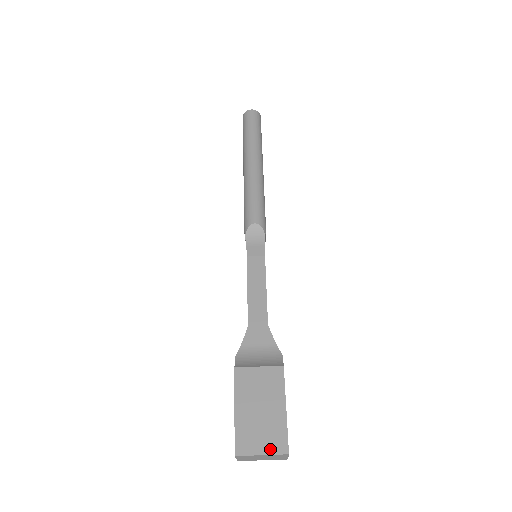
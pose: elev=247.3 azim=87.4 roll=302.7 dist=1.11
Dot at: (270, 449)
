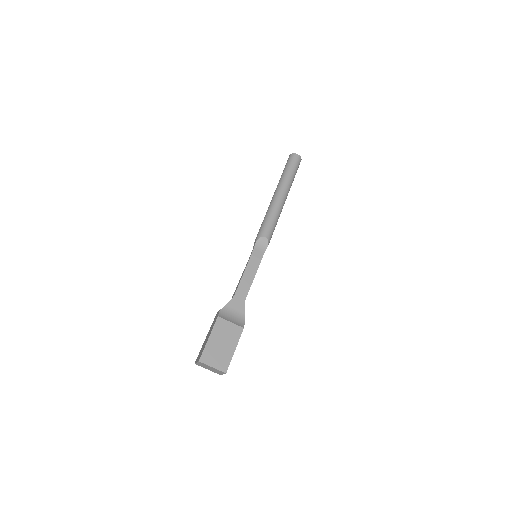
Dot at: (218, 366)
